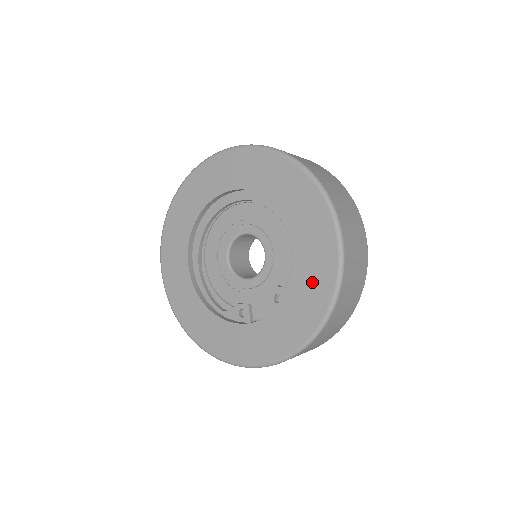
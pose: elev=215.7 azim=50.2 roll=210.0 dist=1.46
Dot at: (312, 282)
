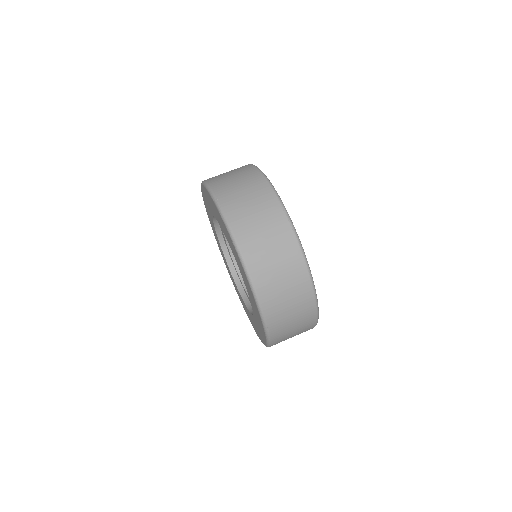
Dot at: (244, 277)
